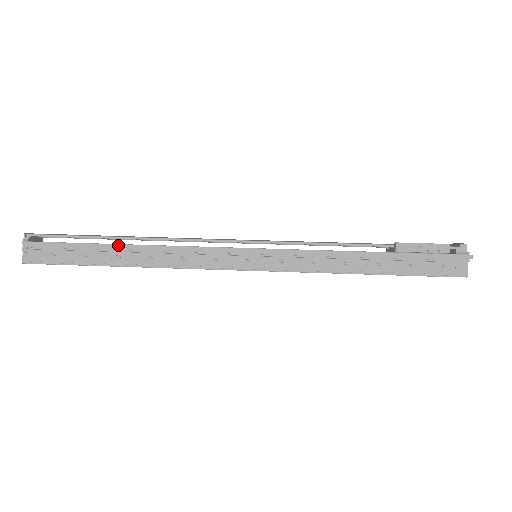
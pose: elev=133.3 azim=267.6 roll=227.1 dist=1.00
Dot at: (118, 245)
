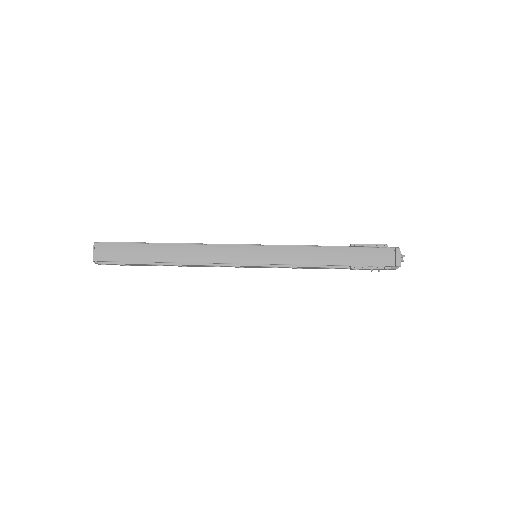
Dot at: occluded
